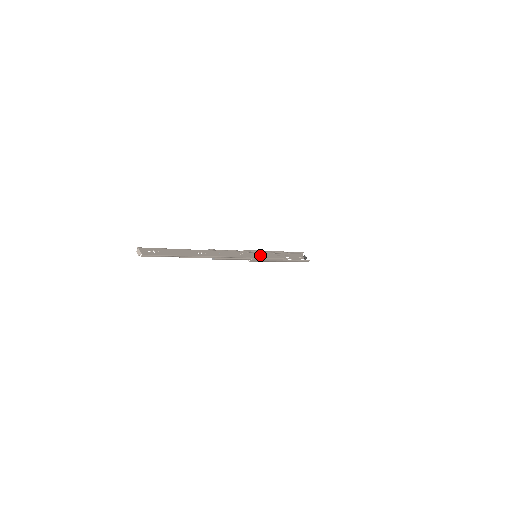
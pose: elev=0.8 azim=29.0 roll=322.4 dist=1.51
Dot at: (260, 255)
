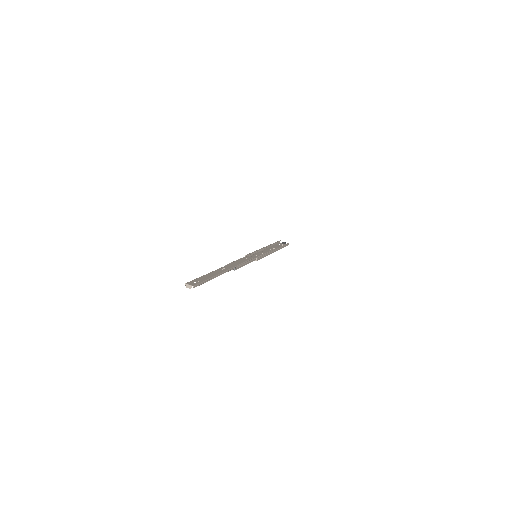
Dot at: (257, 254)
